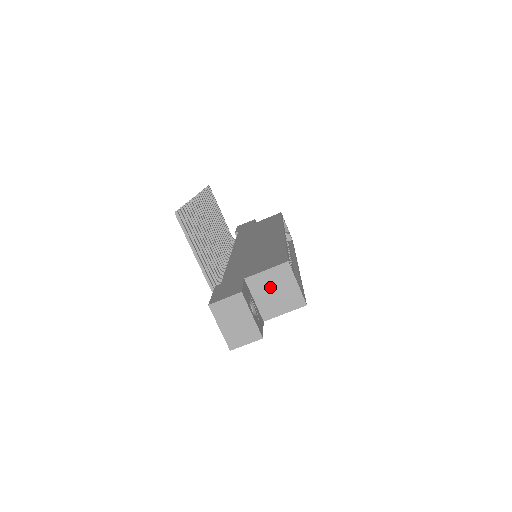
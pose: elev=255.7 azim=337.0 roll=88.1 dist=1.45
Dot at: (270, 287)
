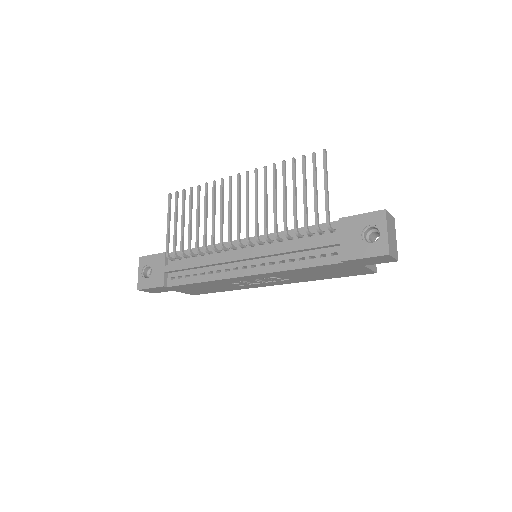
Dot at: occluded
